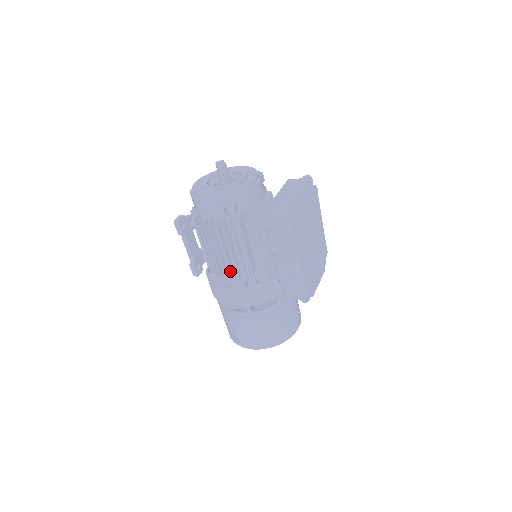
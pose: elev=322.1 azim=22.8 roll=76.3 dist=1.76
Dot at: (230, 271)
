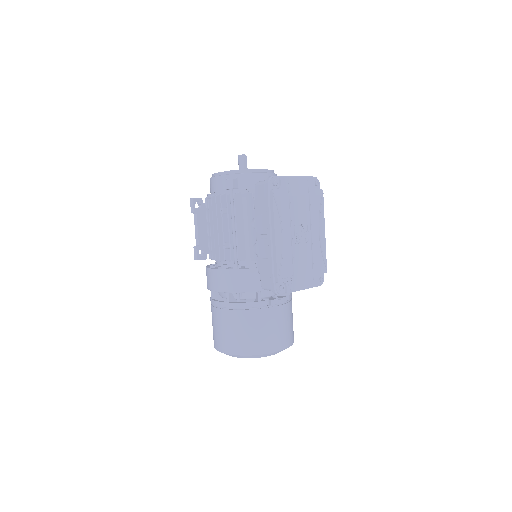
Dot at: (219, 250)
